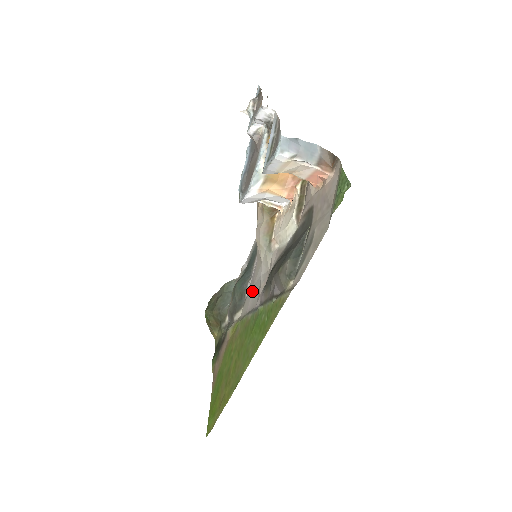
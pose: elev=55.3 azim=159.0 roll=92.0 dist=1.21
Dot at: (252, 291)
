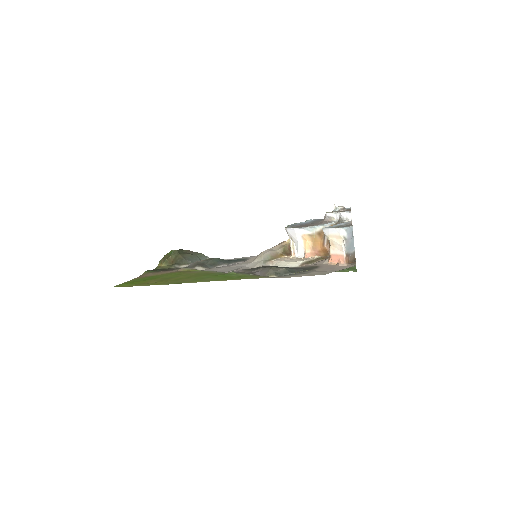
Dot at: (227, 267)
